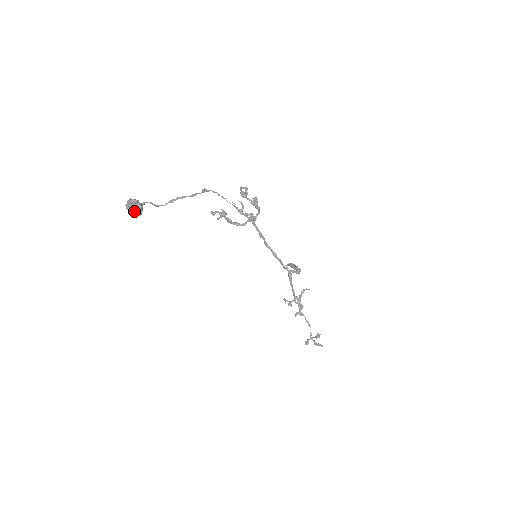
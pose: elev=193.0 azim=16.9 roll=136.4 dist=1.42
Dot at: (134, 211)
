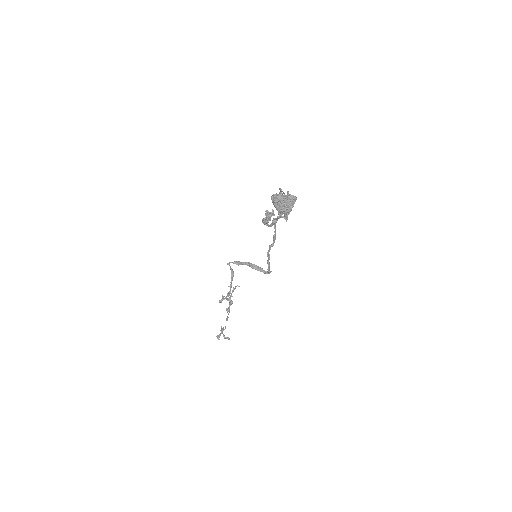
Dot at: (286, 208)
